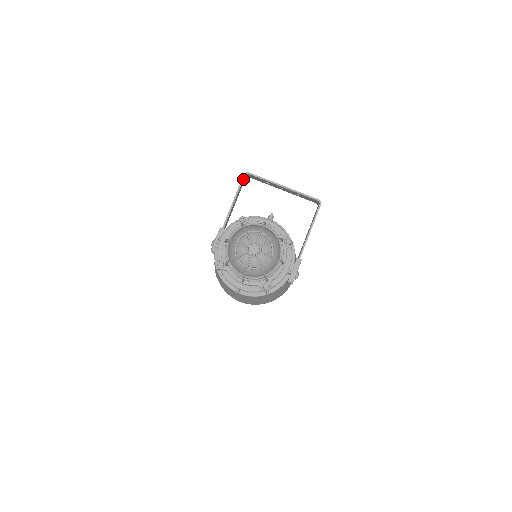
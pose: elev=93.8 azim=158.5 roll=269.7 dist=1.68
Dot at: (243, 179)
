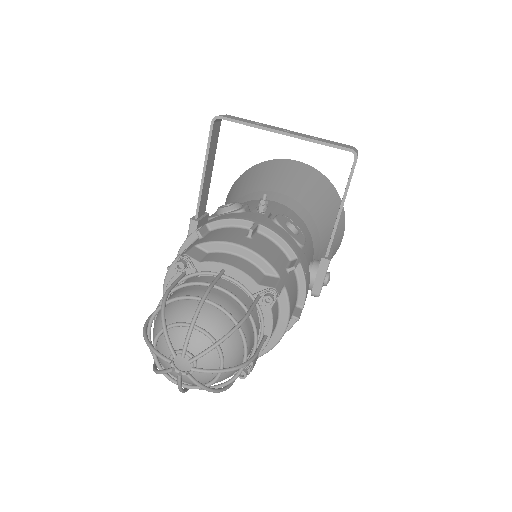
Dot at: (212, 129)
